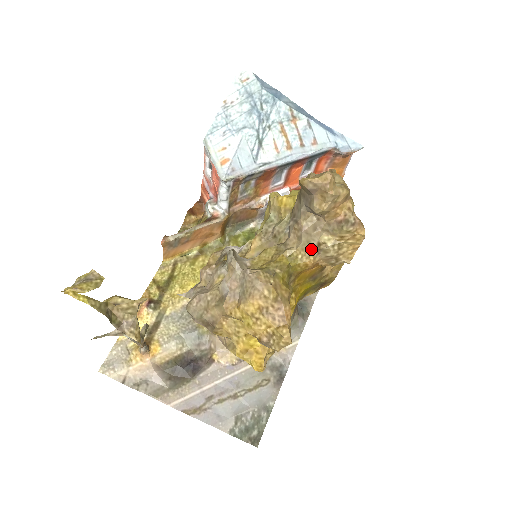
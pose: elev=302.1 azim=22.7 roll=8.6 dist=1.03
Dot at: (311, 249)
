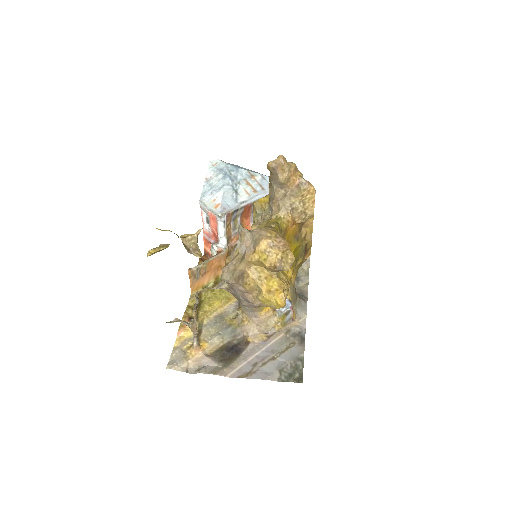
Dot at: (287, 210)
